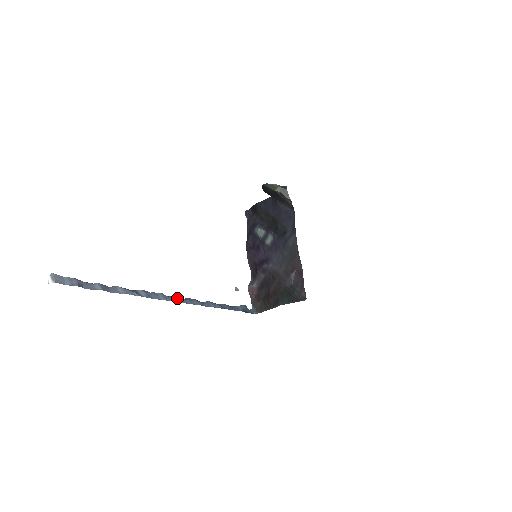
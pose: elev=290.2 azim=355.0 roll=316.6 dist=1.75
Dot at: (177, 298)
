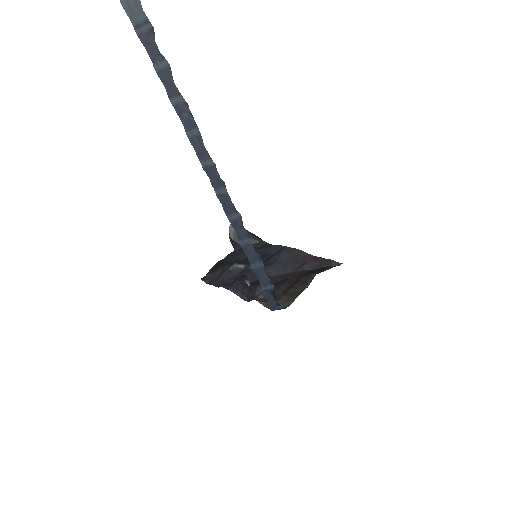
Dot at: (218, 190)
